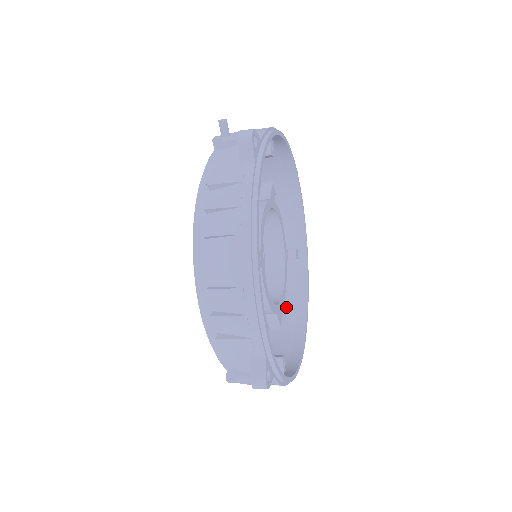
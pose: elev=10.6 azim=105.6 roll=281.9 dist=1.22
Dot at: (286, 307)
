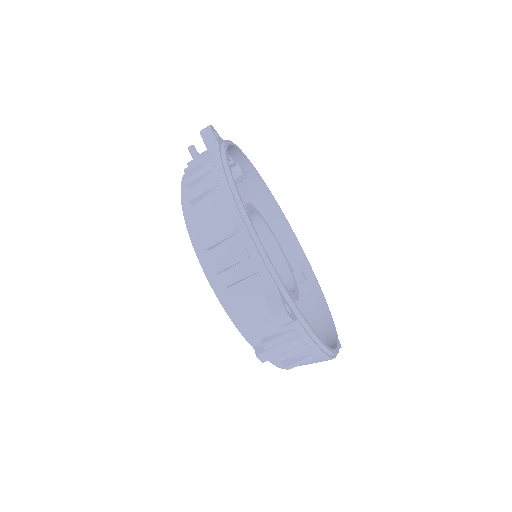
Dot at: (311, 325)
